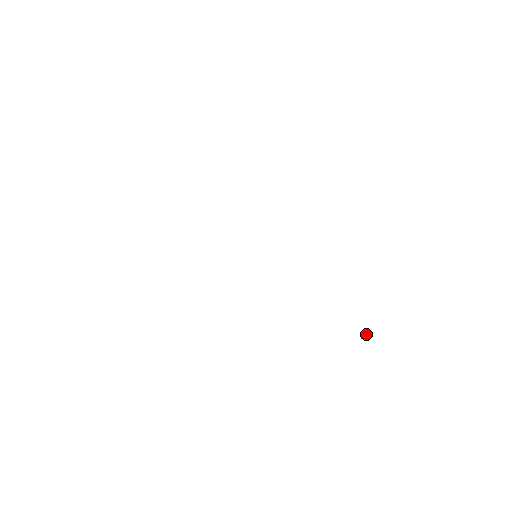
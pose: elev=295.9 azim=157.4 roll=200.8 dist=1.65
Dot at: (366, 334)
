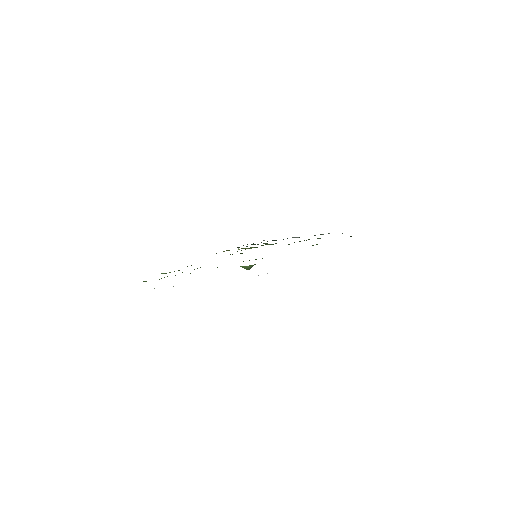
Dot at: occluded
